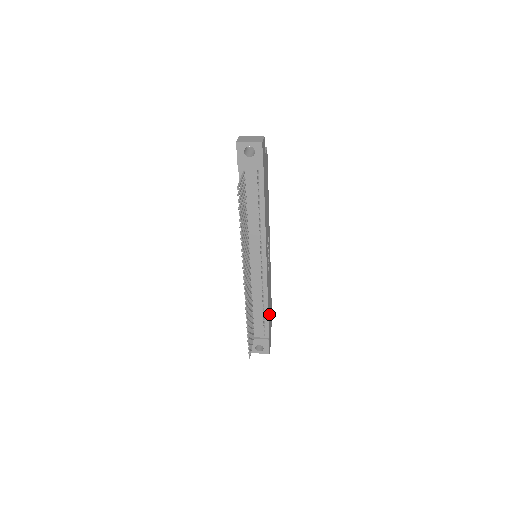
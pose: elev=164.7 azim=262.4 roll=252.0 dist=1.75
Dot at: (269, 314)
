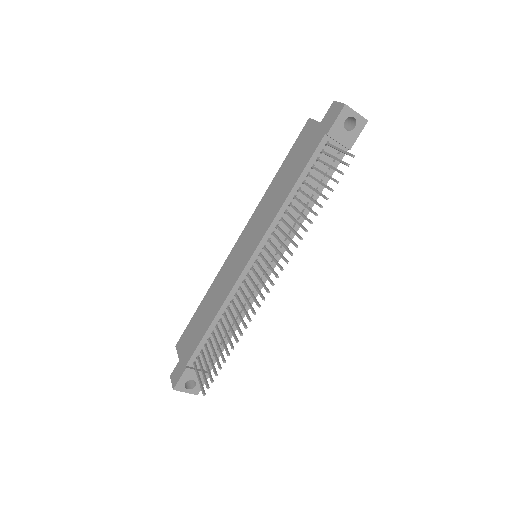
Dot at: occluded
